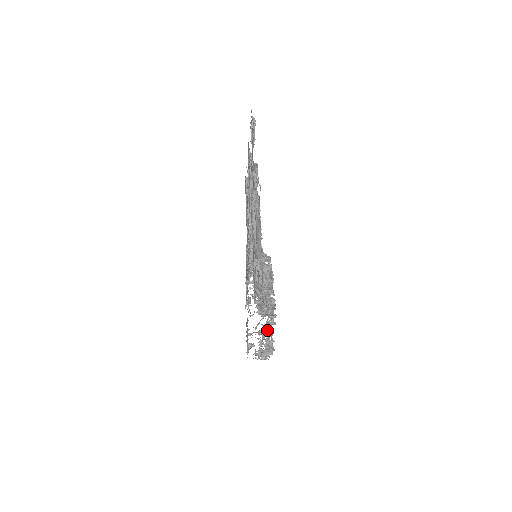
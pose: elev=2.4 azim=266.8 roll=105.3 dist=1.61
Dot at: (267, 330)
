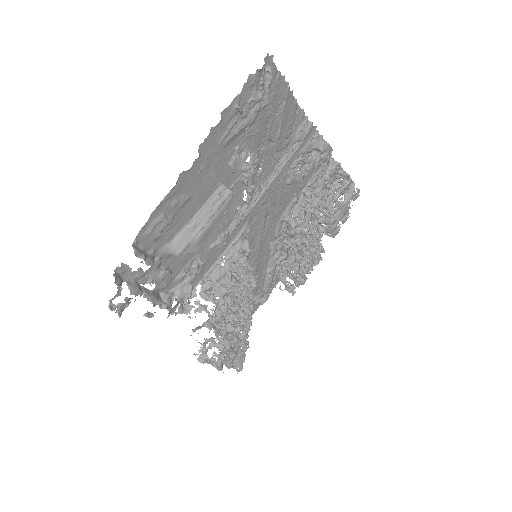
Dot at: (248, 343)
